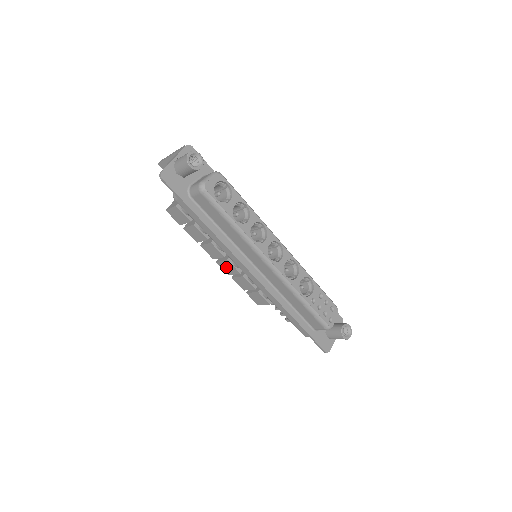
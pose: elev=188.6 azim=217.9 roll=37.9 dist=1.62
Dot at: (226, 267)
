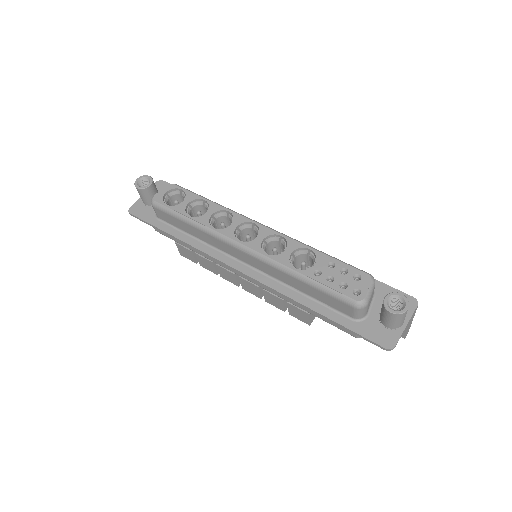
Dot at: (249, 288)
